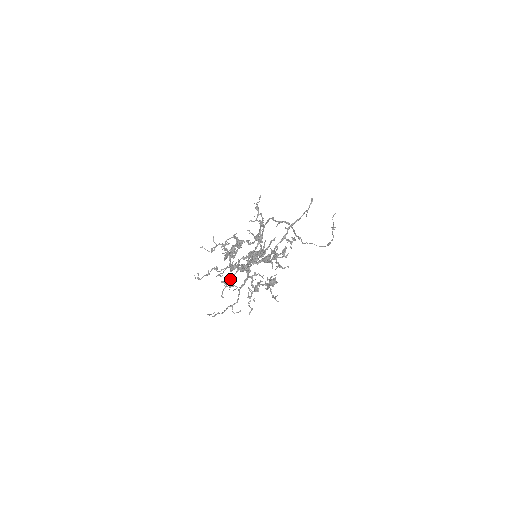
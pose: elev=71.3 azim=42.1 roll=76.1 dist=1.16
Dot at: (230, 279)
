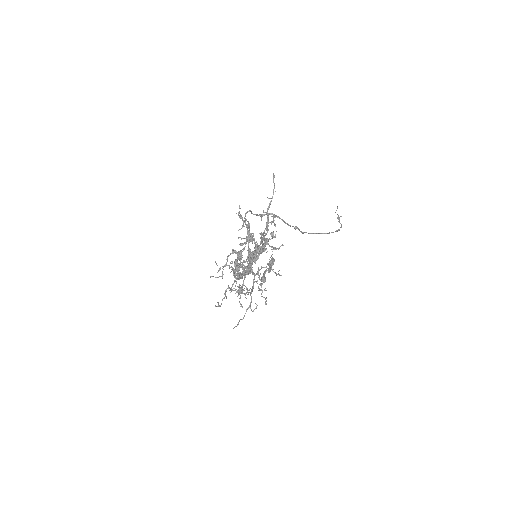
Dot at: (241, 287)
